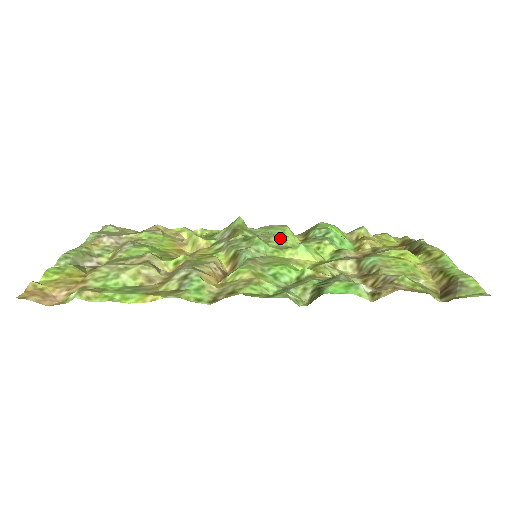
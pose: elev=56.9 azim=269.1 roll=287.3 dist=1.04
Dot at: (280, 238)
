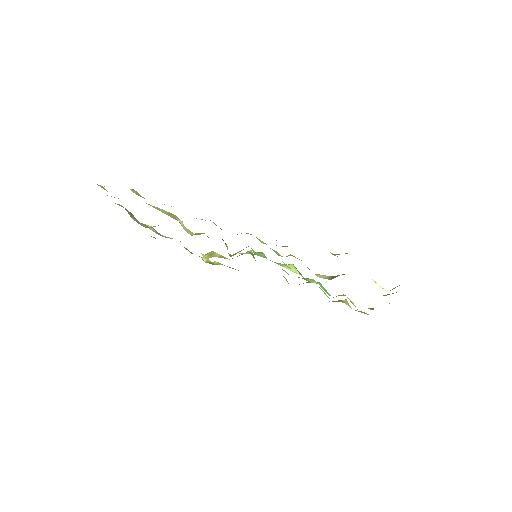
Dot at: occluded
